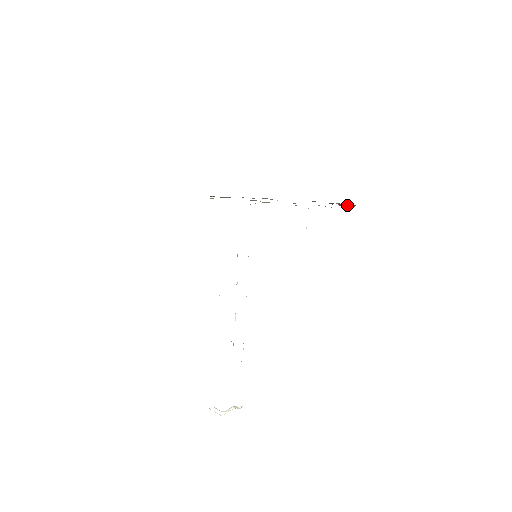
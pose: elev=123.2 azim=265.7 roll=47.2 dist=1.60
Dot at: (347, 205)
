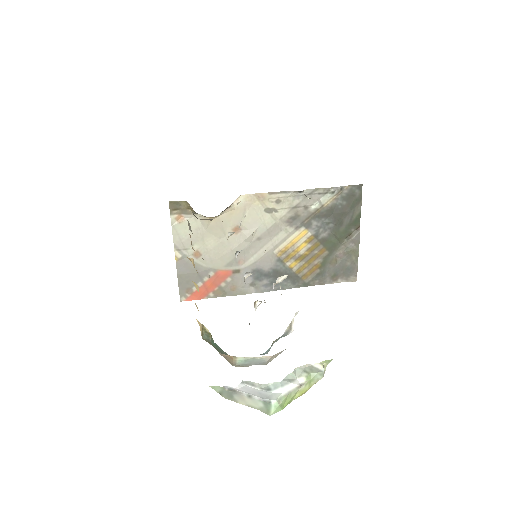
Dot at: (350, 238)
